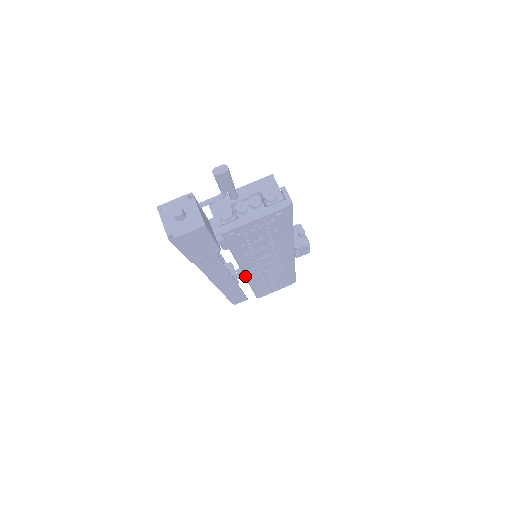
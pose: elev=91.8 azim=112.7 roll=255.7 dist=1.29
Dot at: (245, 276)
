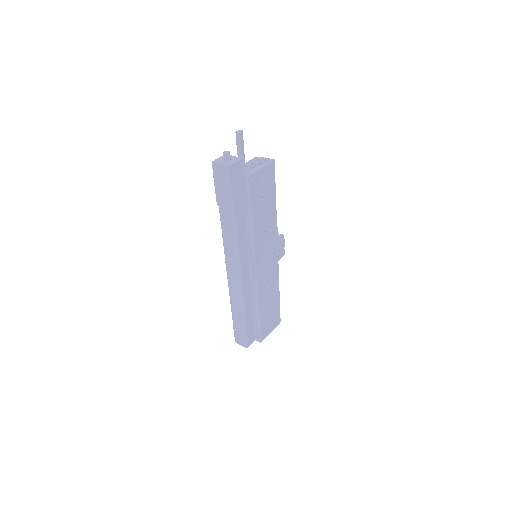
Dot at: (255, 272)
